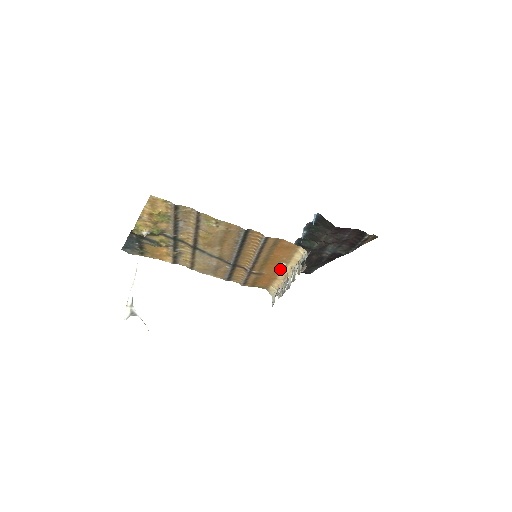
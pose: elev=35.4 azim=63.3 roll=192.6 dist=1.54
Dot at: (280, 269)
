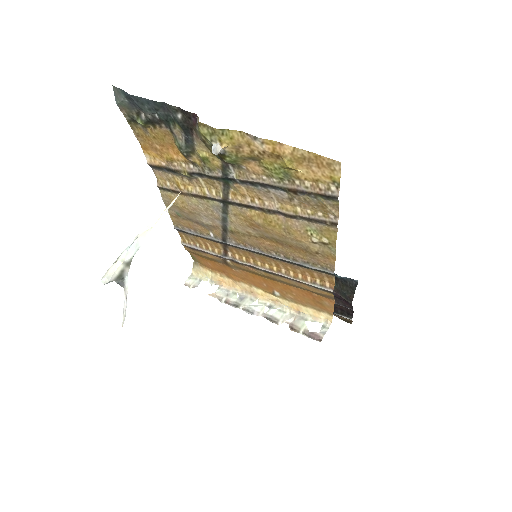
Dot at: (260, 286)
